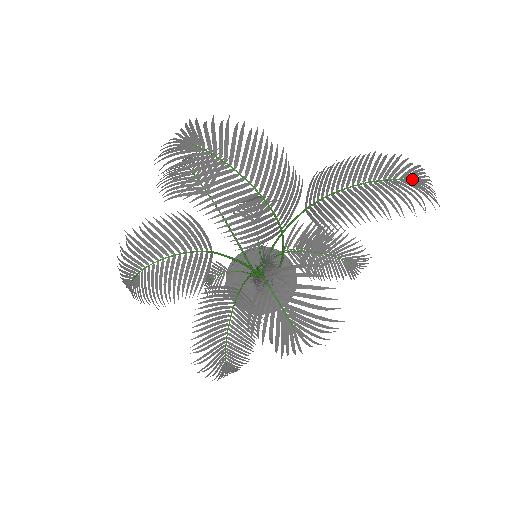
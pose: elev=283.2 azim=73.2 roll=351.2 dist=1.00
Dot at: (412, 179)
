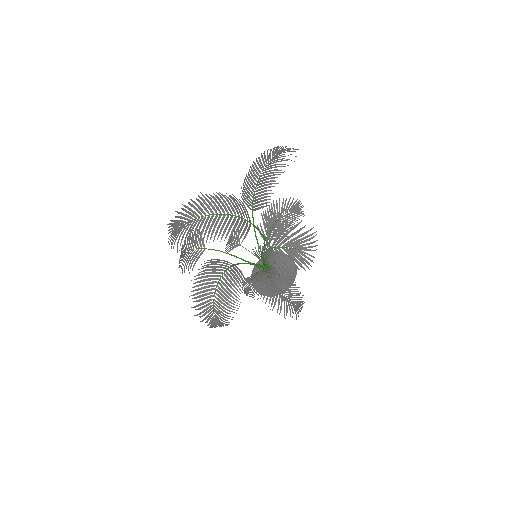
Dot at: (277, 153)
